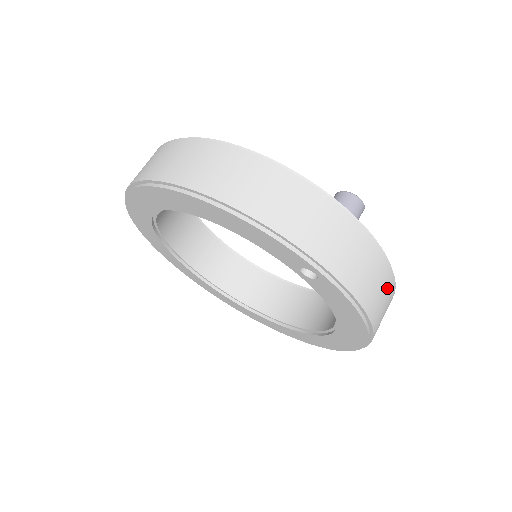
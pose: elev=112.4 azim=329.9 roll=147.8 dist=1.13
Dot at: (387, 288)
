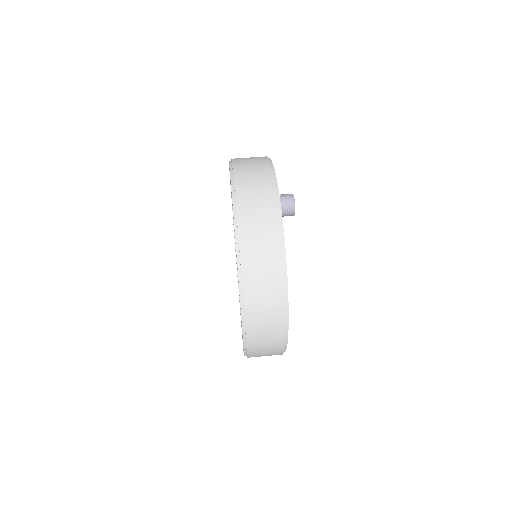
Dot at: (271, 262)
